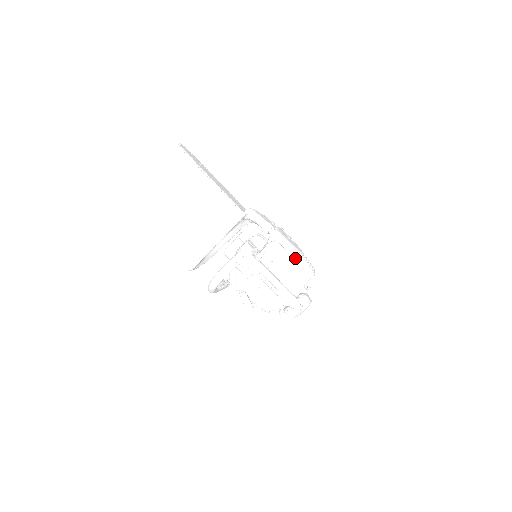
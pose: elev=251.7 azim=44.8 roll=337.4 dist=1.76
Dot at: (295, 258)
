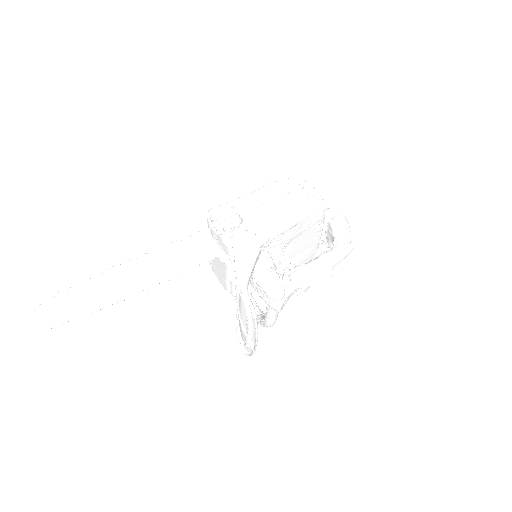
Dot at: (301, 221)
